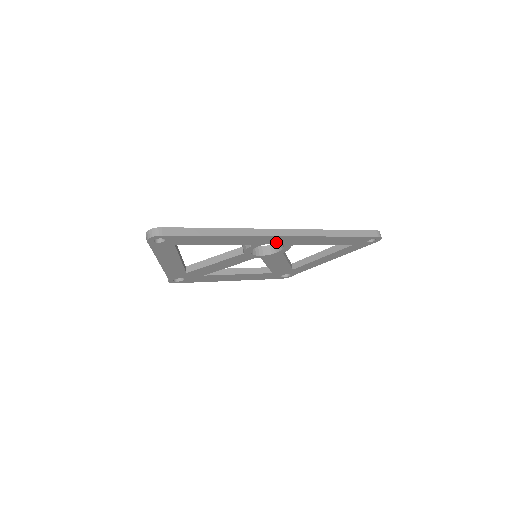
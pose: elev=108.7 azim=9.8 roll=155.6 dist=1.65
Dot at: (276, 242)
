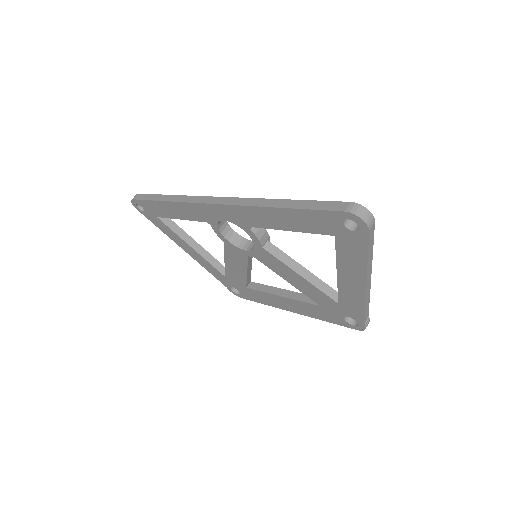
Dot at: (223, 218)
